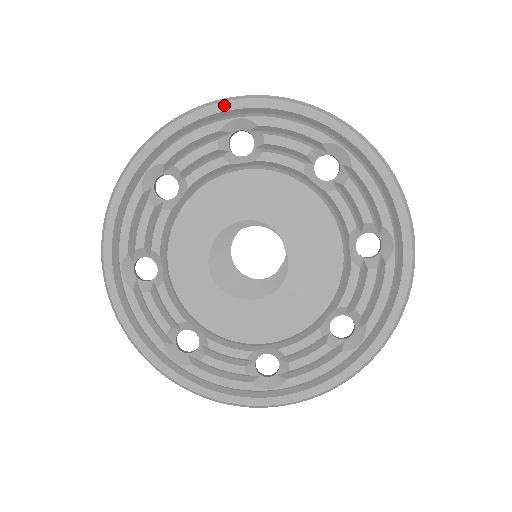
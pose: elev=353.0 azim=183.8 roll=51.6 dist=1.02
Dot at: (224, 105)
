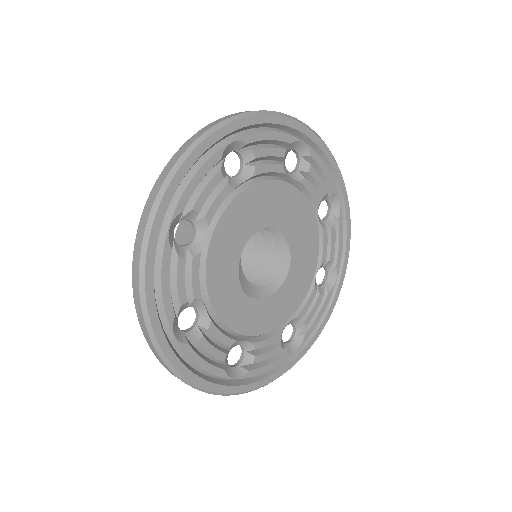
Dot at: (218, 133)
